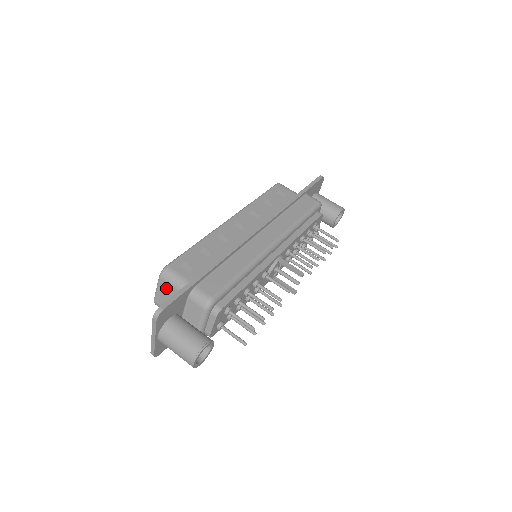
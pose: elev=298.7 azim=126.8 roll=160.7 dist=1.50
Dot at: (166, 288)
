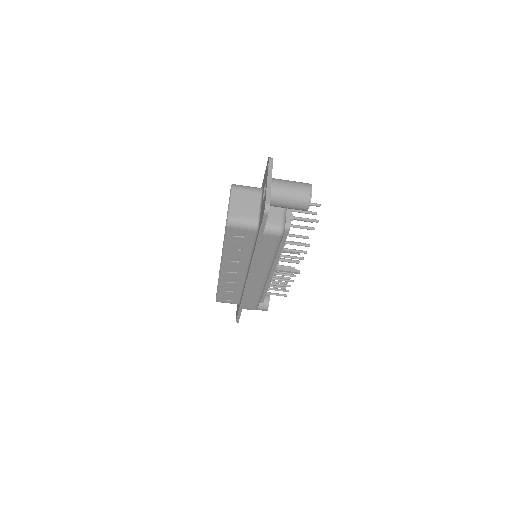
Dot at: occluded
